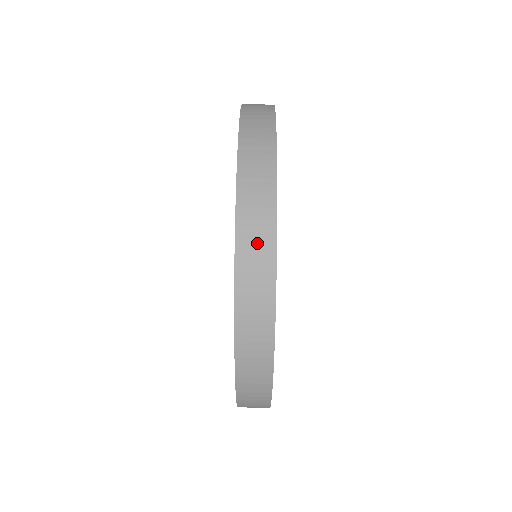
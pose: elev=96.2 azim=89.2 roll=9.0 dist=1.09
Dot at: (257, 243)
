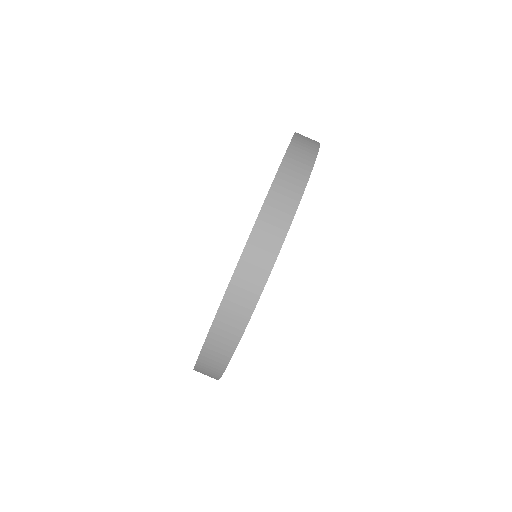
Dot at: (215, 358)
